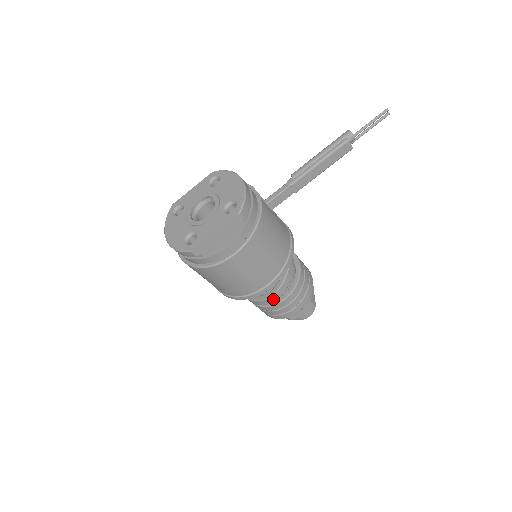
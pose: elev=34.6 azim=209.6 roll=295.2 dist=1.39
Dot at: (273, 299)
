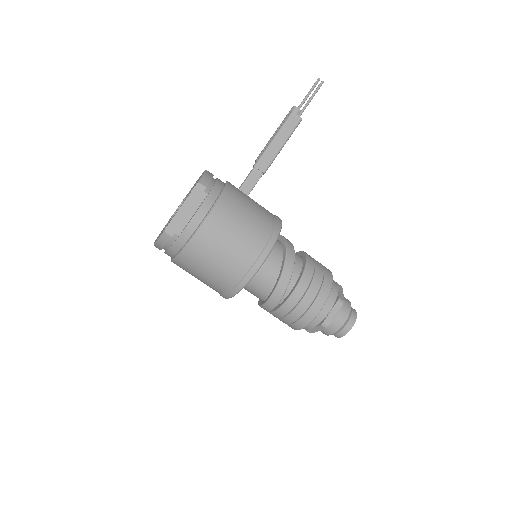
Dot at: (282, 289)
